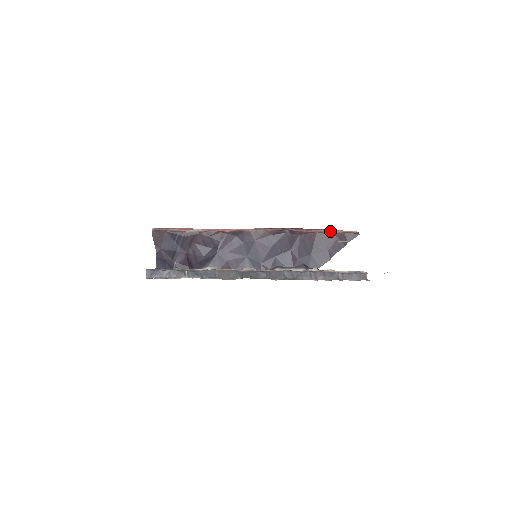
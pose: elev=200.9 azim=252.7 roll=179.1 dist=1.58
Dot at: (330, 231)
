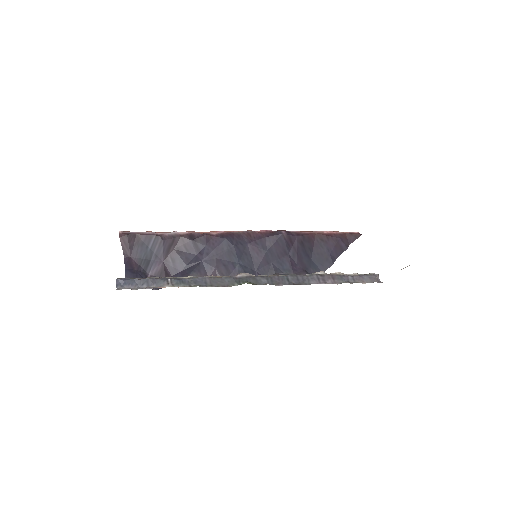
Dot at: (330, 232)
